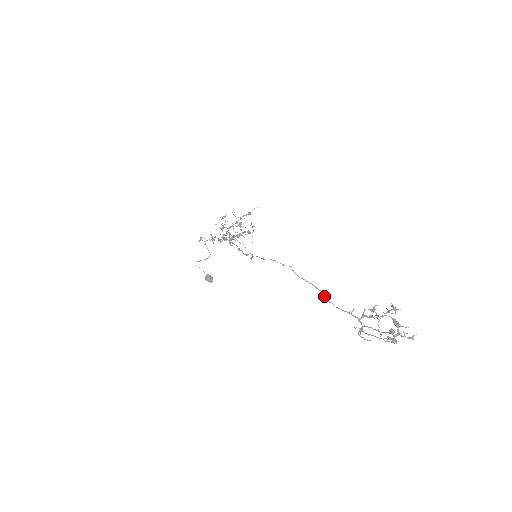
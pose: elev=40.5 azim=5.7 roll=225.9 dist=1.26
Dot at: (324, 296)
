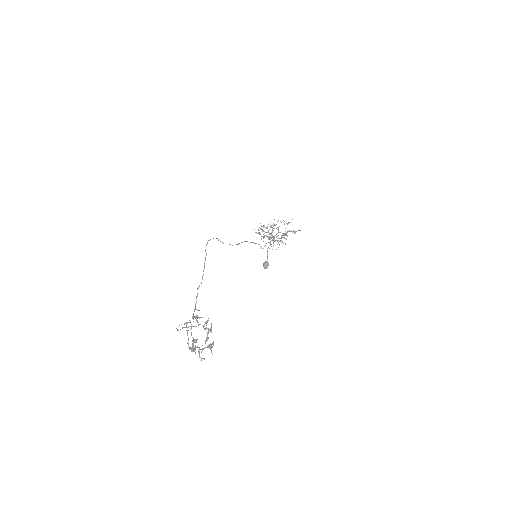
Dot at: (199, 286)
